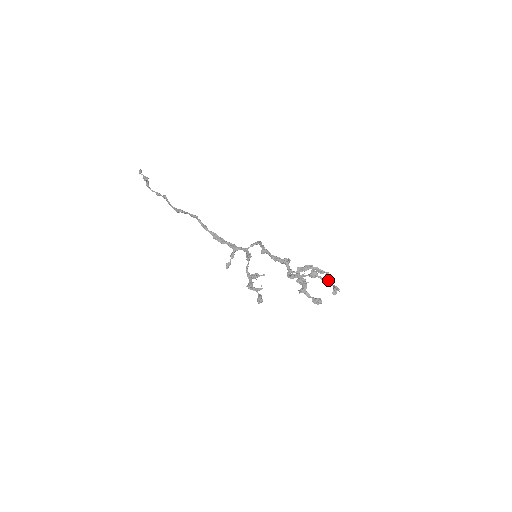
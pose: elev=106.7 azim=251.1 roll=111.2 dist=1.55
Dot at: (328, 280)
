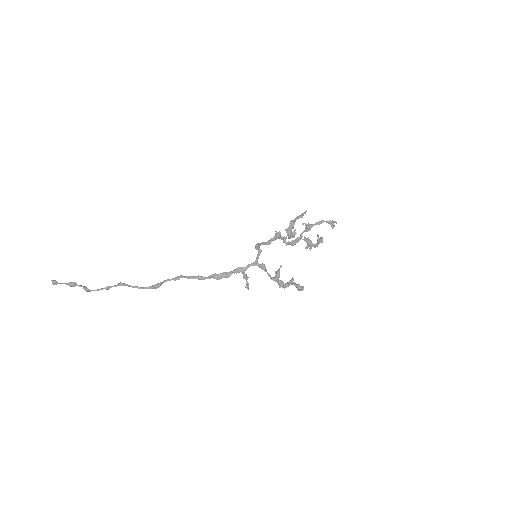
Dot at: (321, 221)
